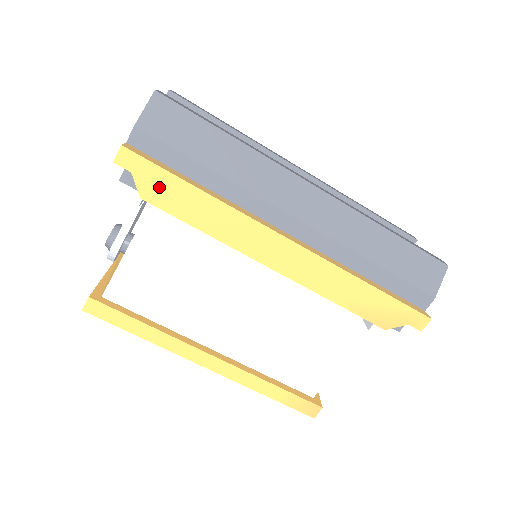
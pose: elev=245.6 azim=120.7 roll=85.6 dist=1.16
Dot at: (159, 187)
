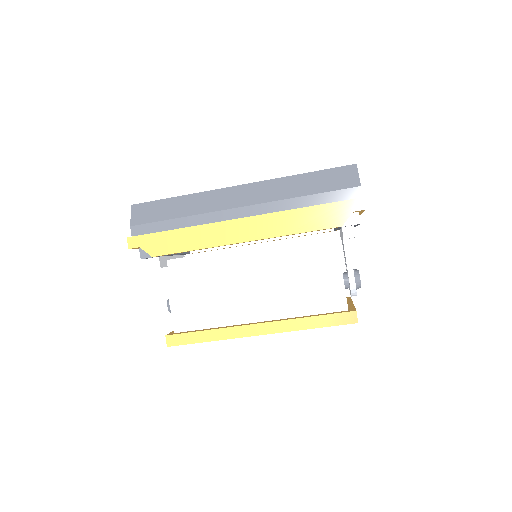
Dot at: (157, 244)
